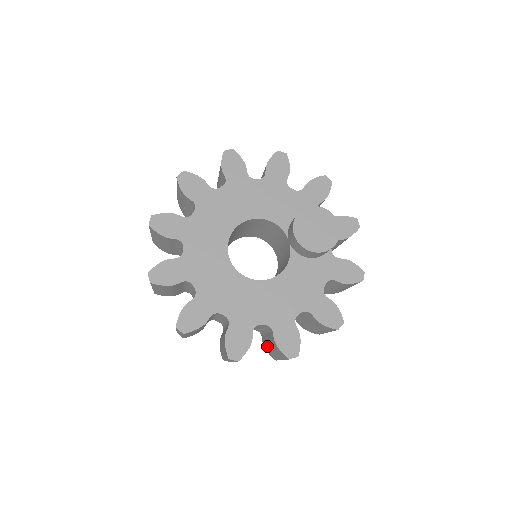
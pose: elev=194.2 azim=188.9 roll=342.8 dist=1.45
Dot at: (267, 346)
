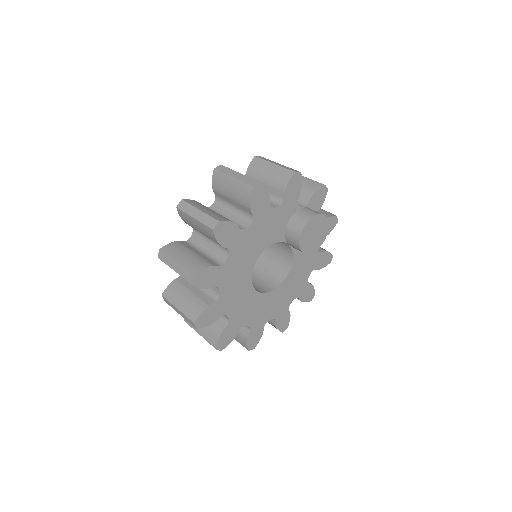
Dot at: occluded
